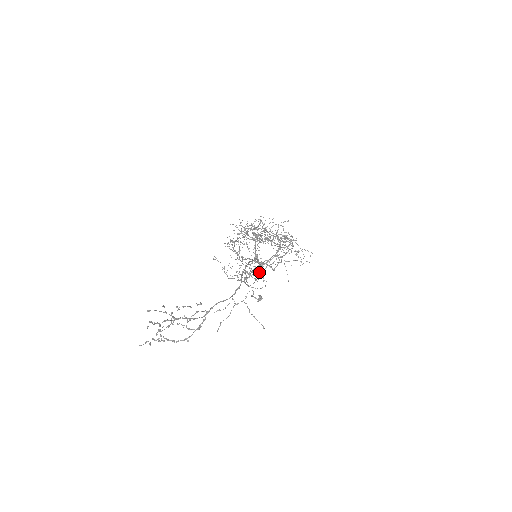
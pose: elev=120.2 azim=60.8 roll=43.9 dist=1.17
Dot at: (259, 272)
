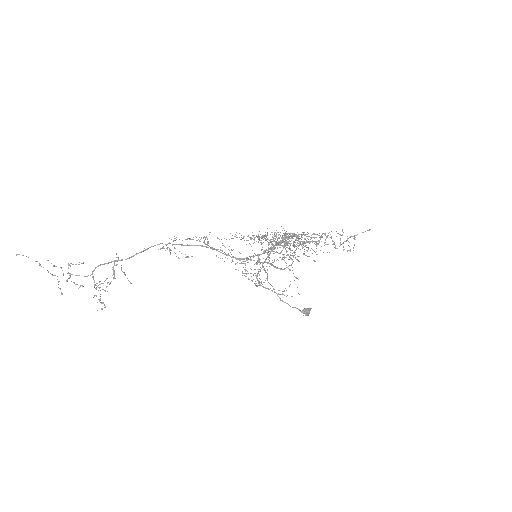
Dot at: (163, 246)
